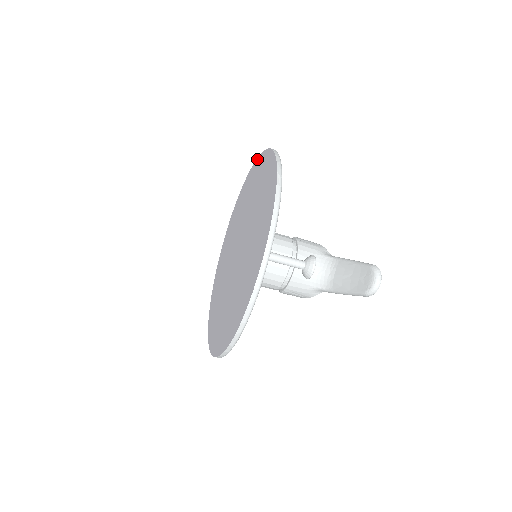
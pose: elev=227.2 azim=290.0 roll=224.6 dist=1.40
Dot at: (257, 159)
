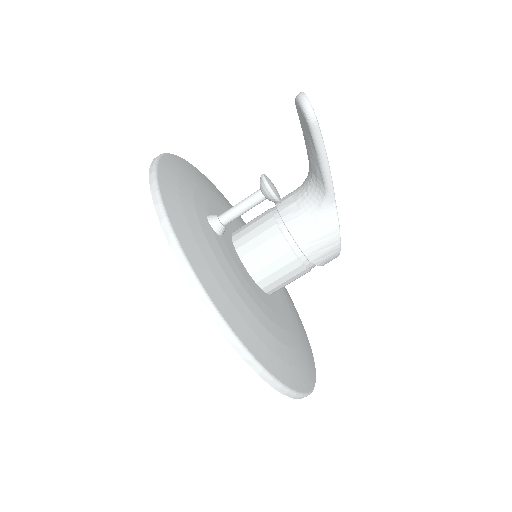
Dot at: occluded
